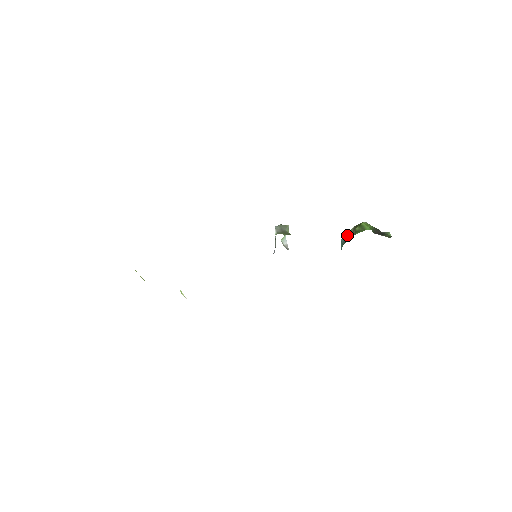
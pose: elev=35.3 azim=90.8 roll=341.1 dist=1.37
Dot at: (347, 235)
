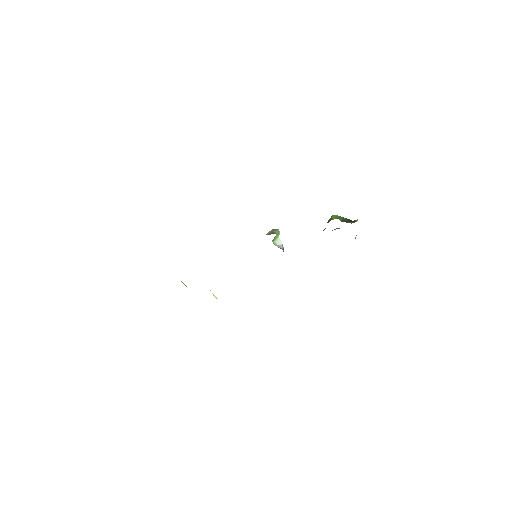
Dot at: occluded
